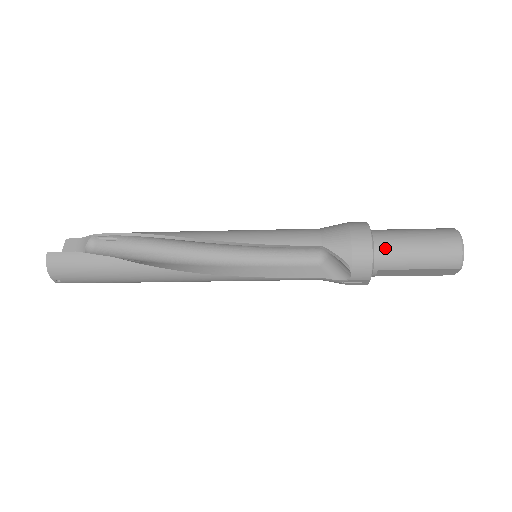
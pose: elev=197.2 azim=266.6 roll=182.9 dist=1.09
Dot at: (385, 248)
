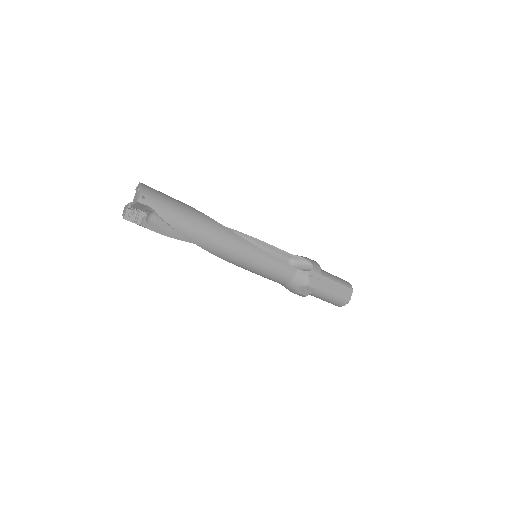
Dot at: occluded
